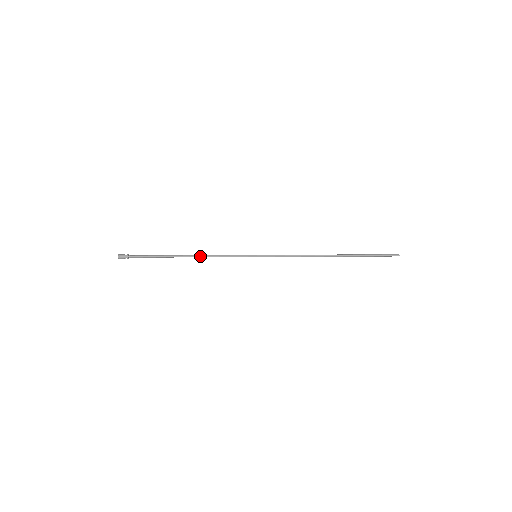
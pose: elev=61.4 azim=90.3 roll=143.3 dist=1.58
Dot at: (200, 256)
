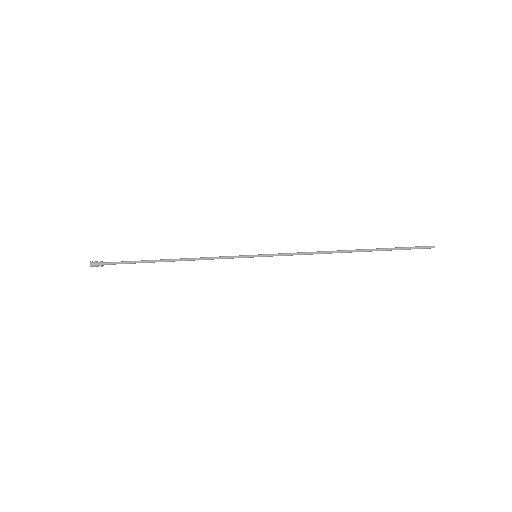
Dot at: (188, 259)
